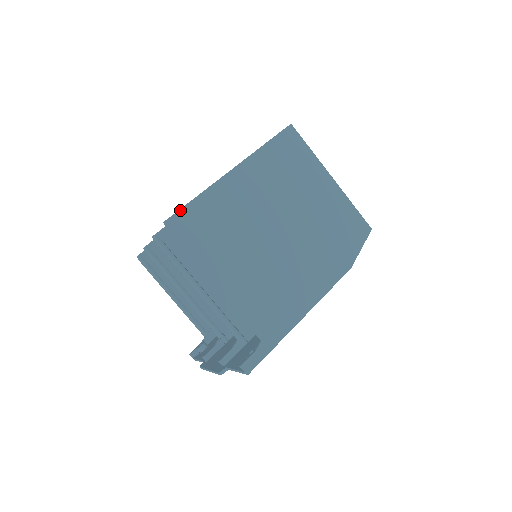
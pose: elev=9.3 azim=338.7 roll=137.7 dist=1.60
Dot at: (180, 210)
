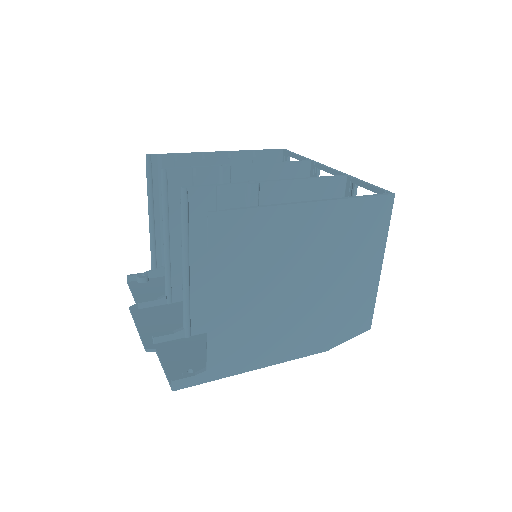
Dot at: (233, 210)
